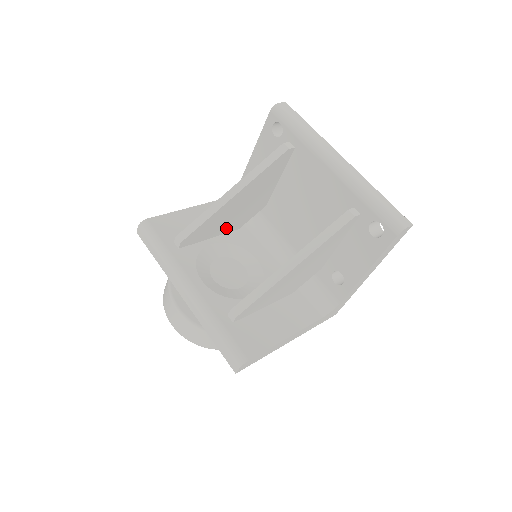
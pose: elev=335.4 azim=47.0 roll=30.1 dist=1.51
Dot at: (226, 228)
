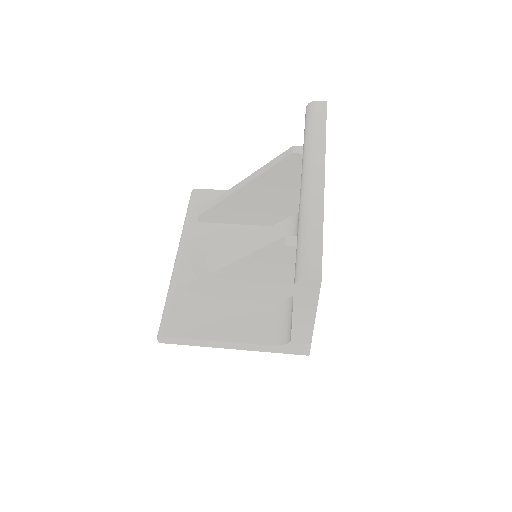
Dot at: (252, 220)
